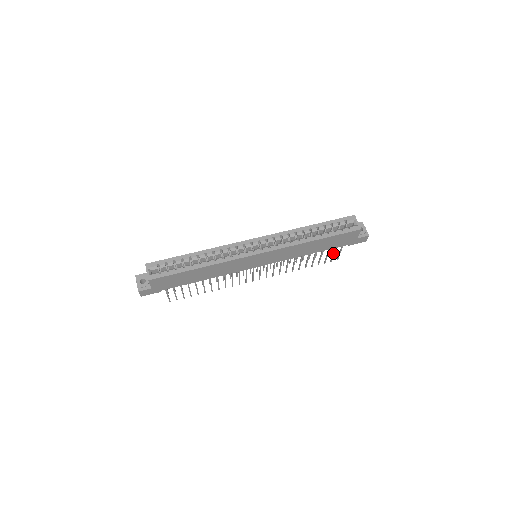
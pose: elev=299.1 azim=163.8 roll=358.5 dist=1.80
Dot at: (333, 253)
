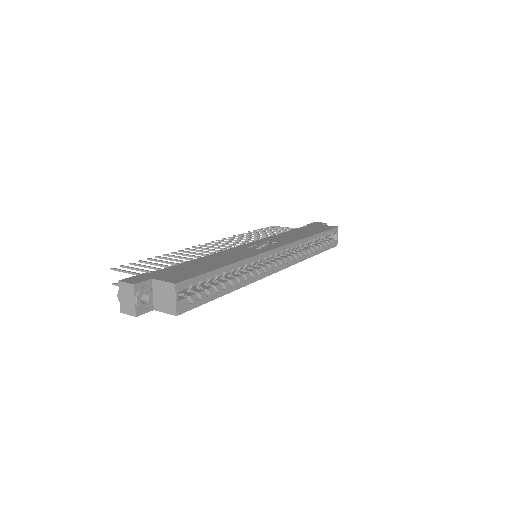
Dot at: occluded
